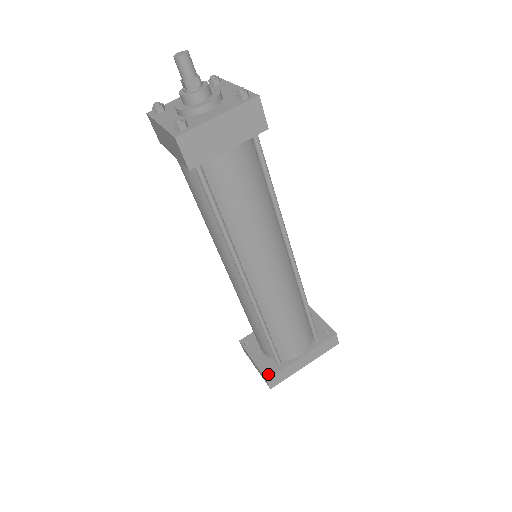
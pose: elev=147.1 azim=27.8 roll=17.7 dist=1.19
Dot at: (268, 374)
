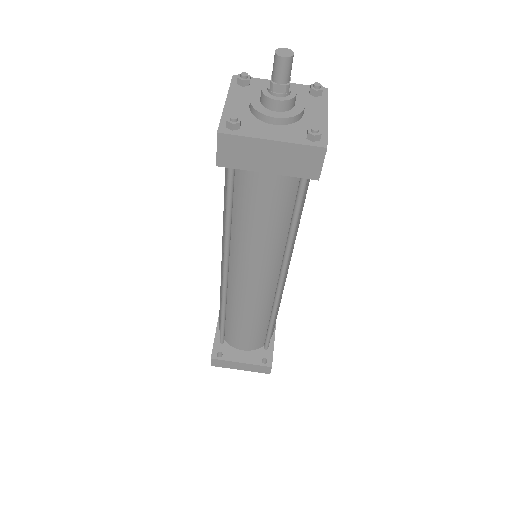
Dot at: (268, 362)
